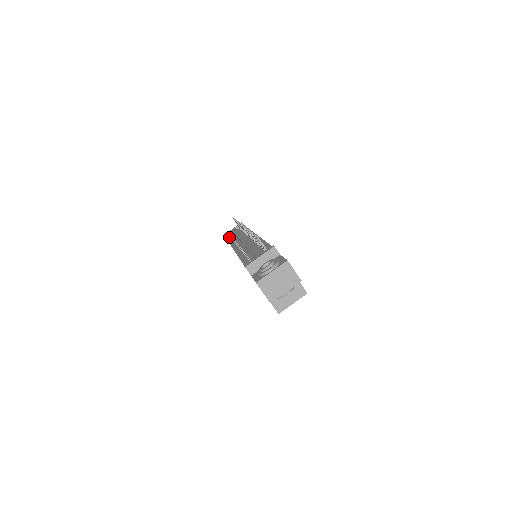
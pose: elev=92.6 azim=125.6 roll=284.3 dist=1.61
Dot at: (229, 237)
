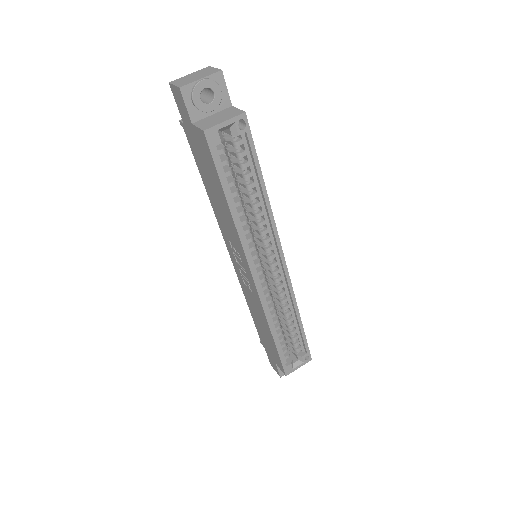
Dot at: occluded
